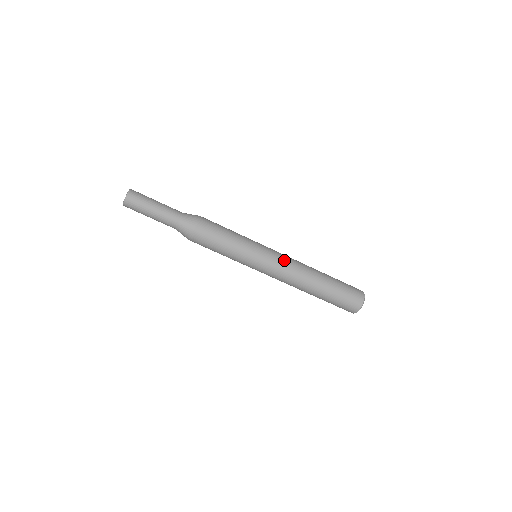
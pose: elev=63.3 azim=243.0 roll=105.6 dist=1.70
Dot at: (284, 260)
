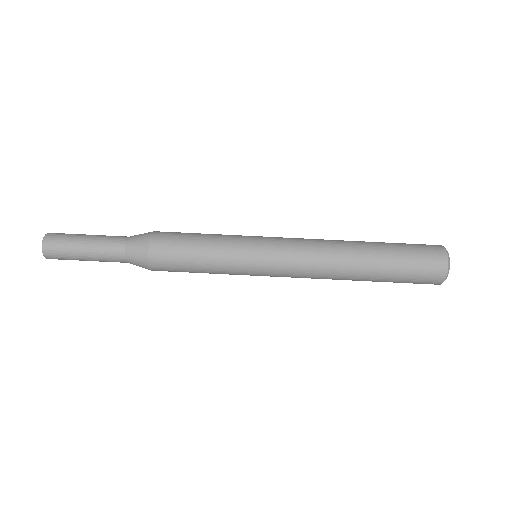
Dot at: (297, 248)
